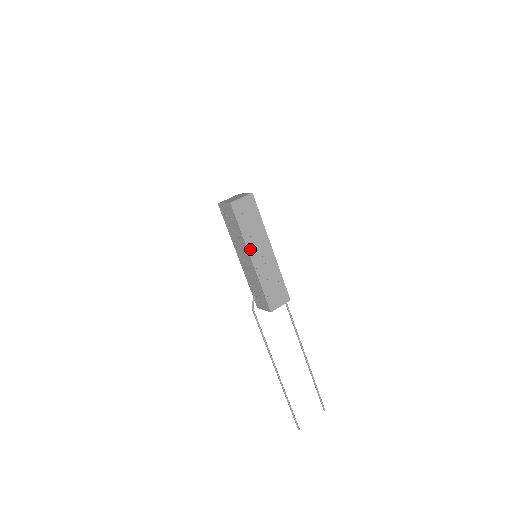
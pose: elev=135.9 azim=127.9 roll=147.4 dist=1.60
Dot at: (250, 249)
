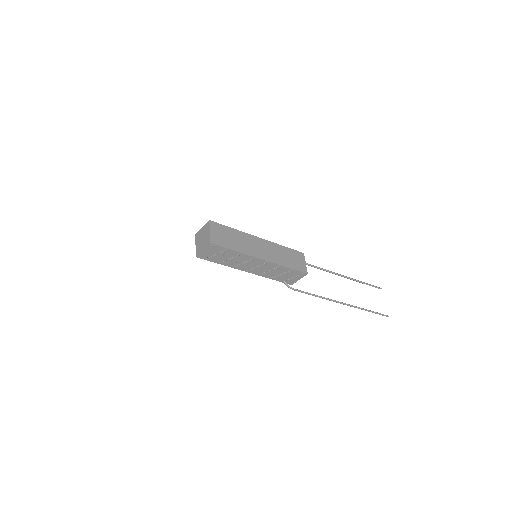
Dot at: (254, 255)
